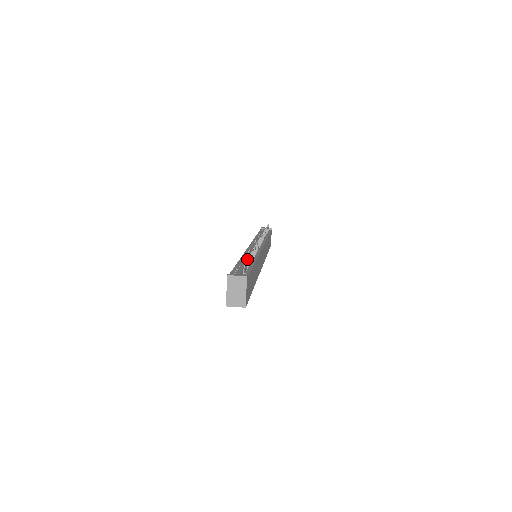
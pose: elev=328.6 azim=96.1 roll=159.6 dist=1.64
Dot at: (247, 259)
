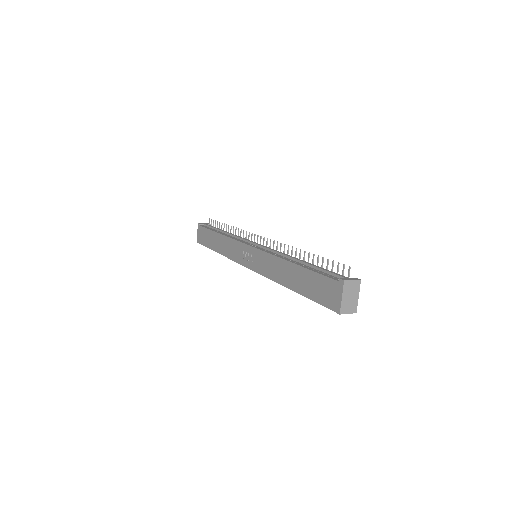
Dot at: occluded
